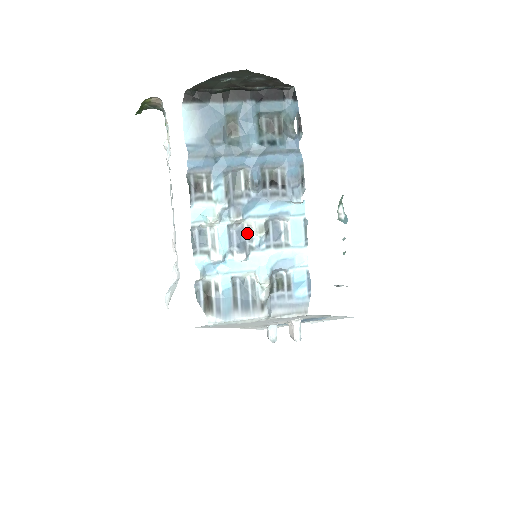
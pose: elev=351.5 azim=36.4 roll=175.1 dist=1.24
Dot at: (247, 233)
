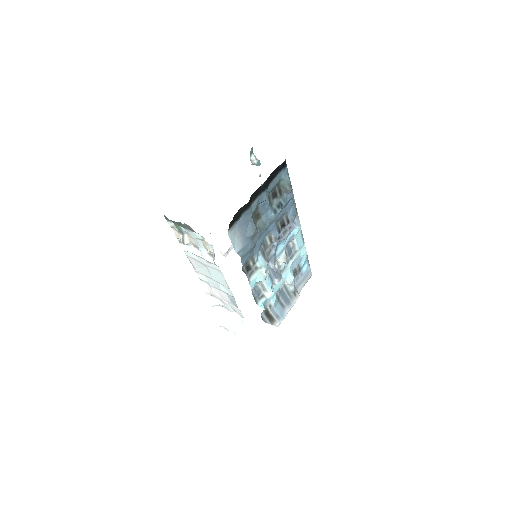
Dot at: (277, 266)
